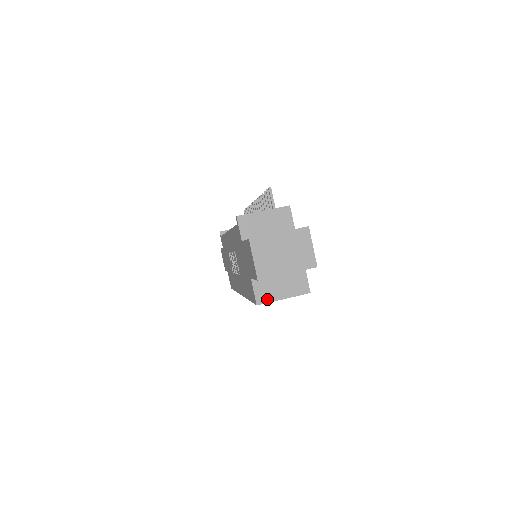
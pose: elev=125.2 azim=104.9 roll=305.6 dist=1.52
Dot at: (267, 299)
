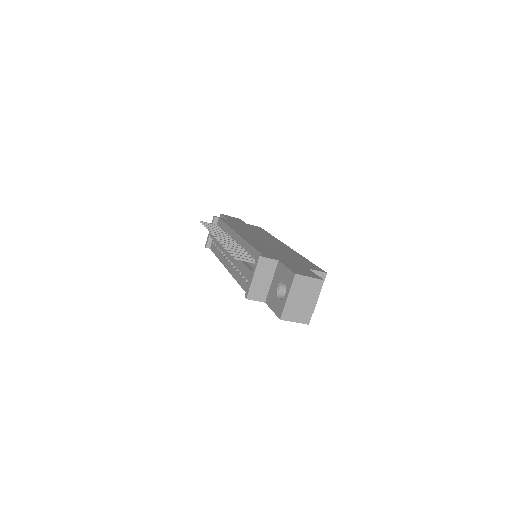
Dot at: occluded
